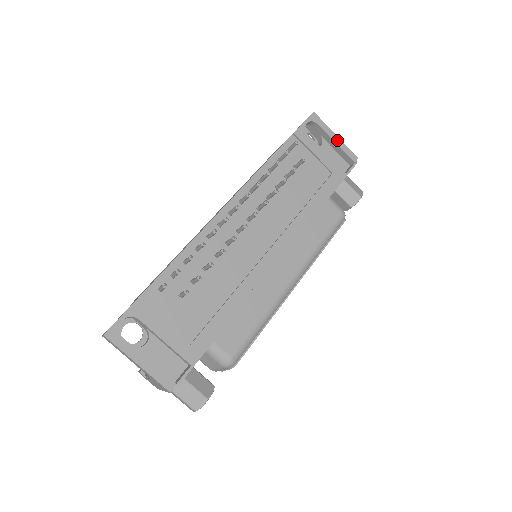
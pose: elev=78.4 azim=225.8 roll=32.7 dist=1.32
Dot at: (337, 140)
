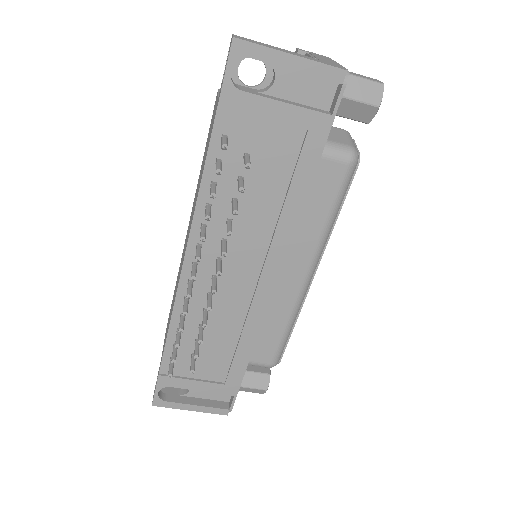
Dot at: (296, 63)
